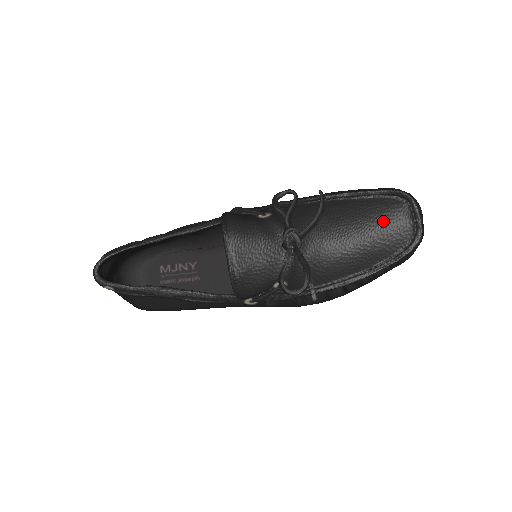
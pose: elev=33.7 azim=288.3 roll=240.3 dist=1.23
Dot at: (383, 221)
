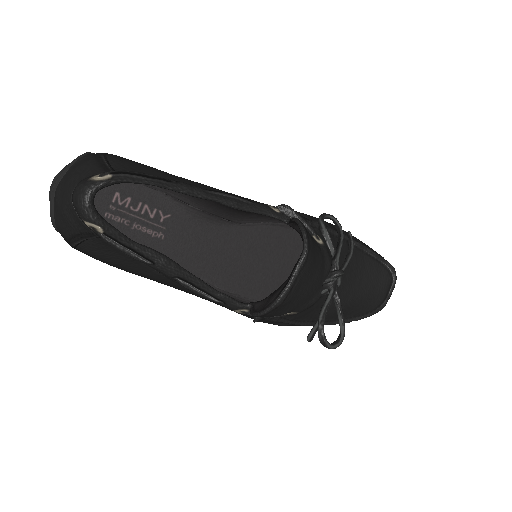
Dot at: (374, 287)
